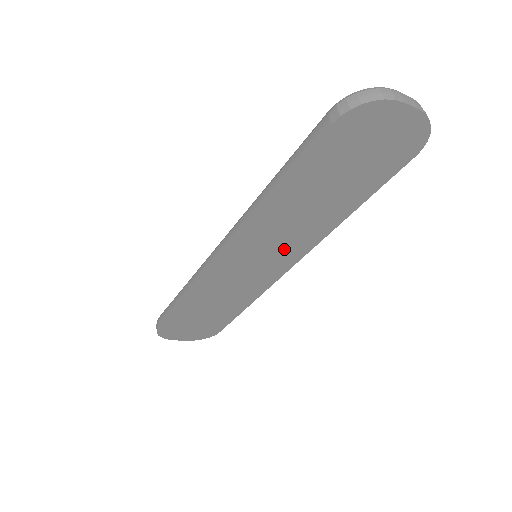
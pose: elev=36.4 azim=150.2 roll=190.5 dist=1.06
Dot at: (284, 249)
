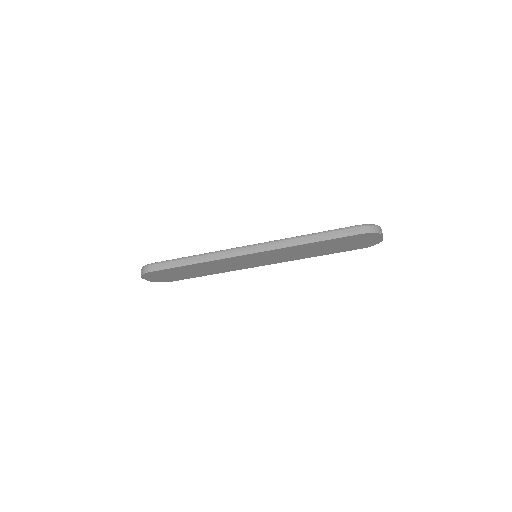
Dot at: (275, 259)
